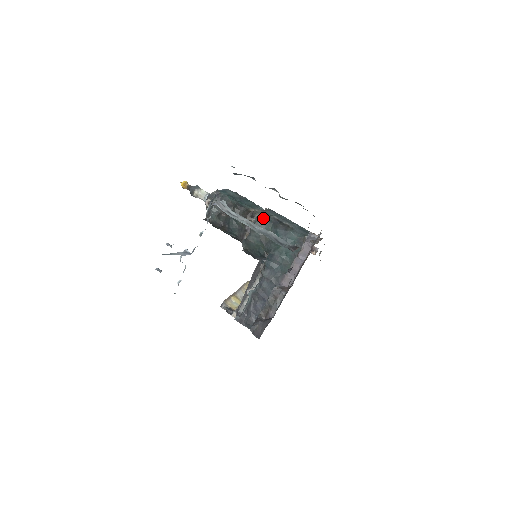
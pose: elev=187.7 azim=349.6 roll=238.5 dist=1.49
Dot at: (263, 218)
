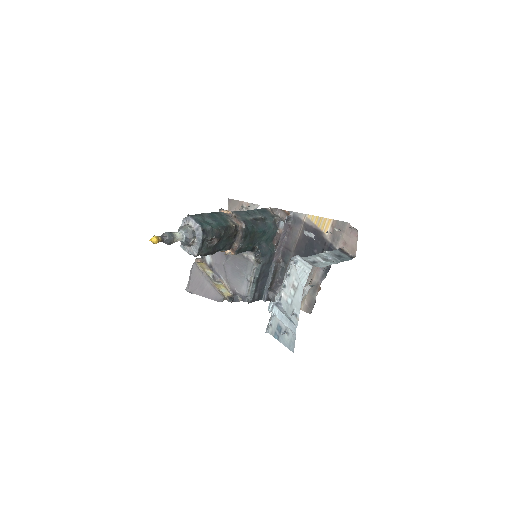
Dot at: (247, 226)
